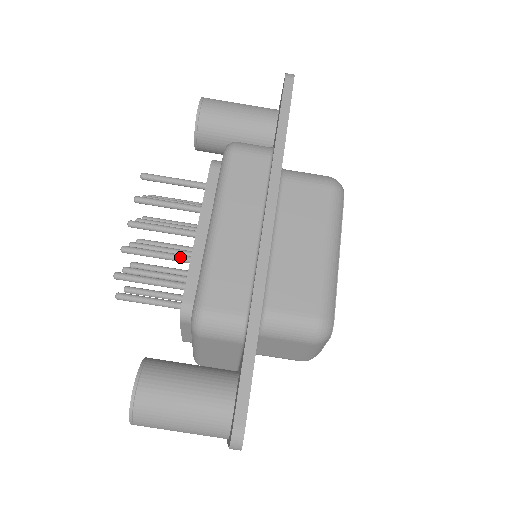
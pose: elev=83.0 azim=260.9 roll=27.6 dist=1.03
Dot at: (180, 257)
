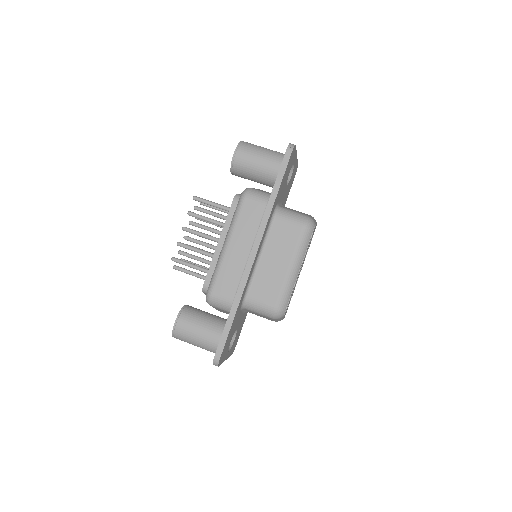
Dot at: (208, 254)
